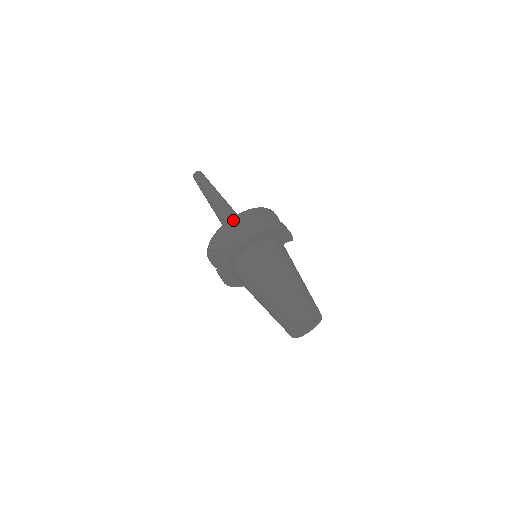
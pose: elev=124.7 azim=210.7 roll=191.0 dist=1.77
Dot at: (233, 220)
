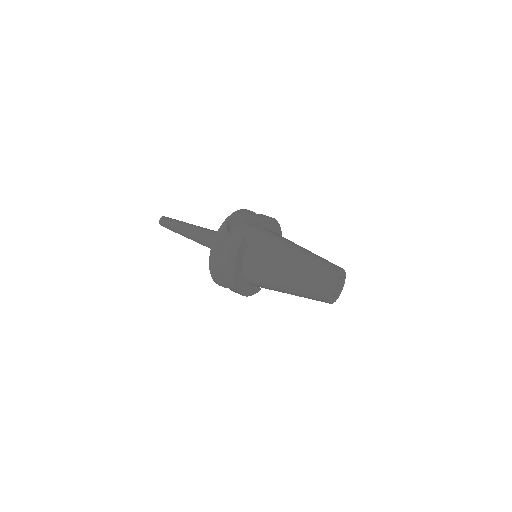
Dot at: occluded
